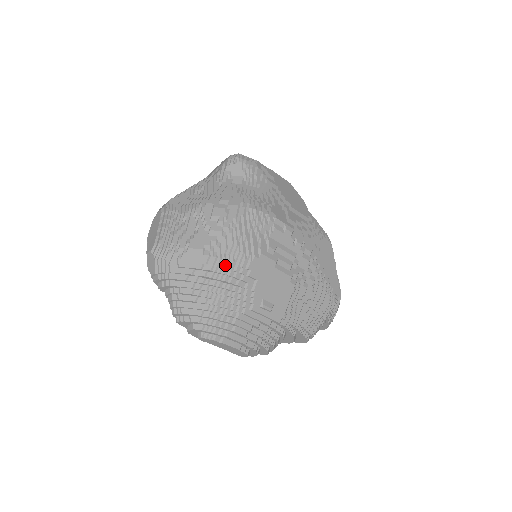
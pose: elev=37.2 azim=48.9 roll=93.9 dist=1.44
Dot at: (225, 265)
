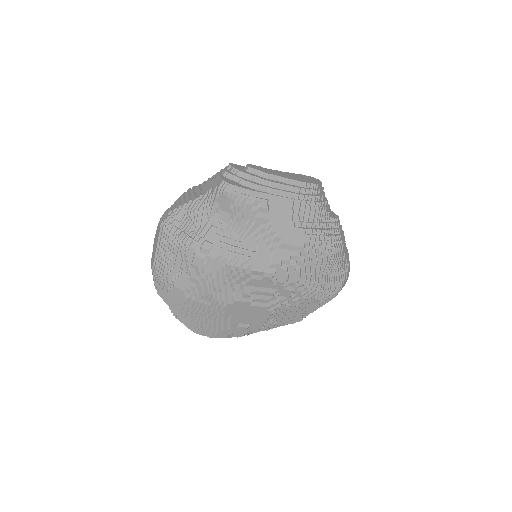
Dot at: (202, 307)
